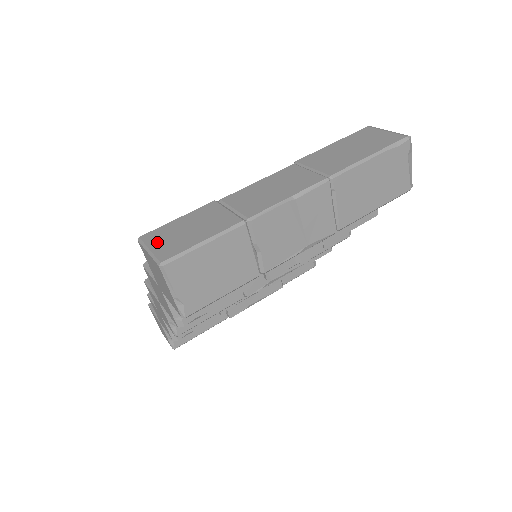
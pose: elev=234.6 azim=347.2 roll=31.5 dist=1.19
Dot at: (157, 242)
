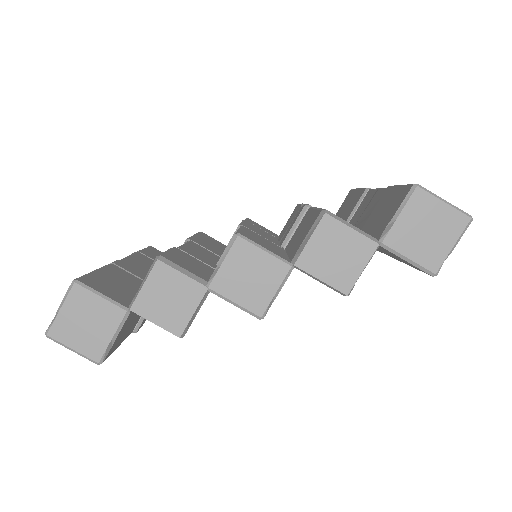
Dot at: occluded
